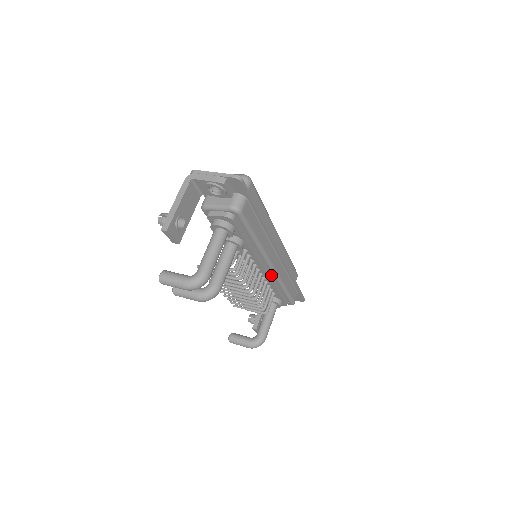
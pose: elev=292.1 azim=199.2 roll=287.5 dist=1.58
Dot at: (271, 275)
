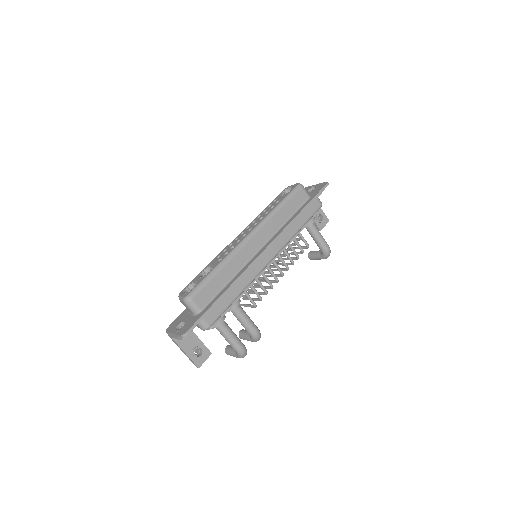
Dot at: occluded
